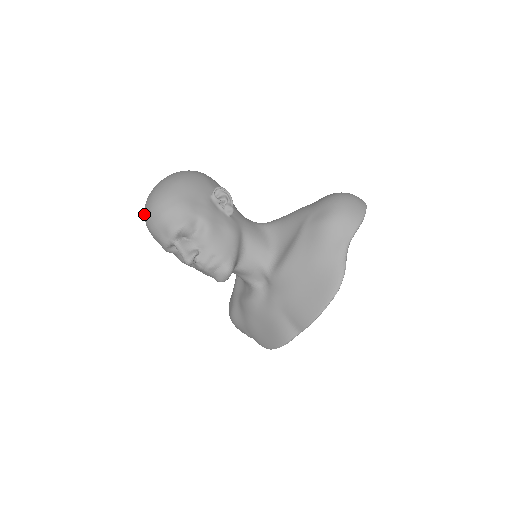
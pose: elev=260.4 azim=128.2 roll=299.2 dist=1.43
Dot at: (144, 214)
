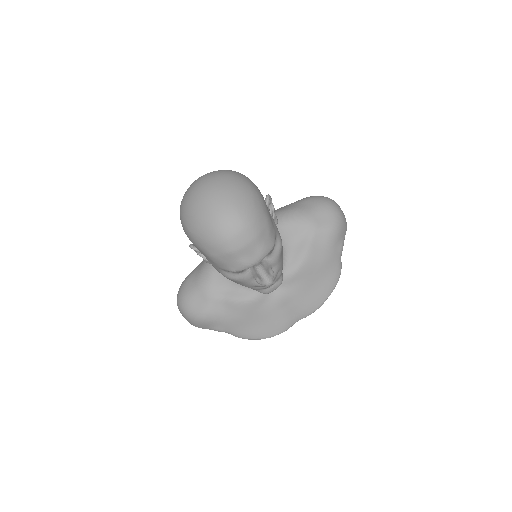
Dot at: (219, 232)
